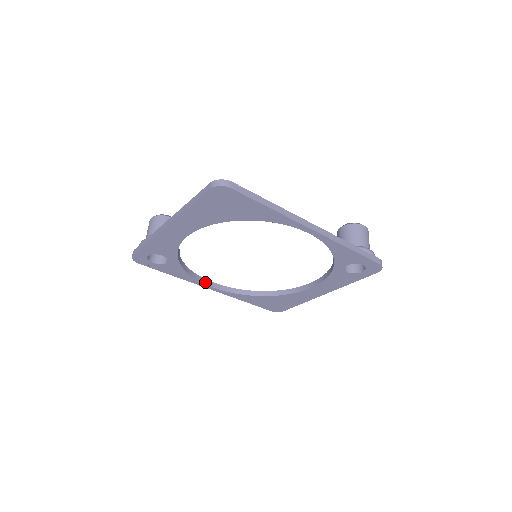
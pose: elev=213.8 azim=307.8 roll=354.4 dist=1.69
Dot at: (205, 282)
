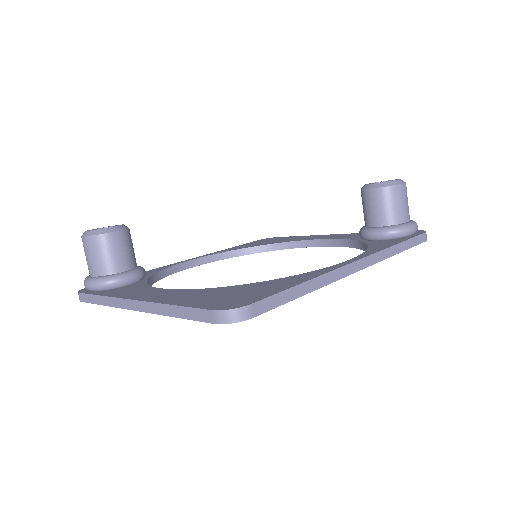
Dot at: (182, 267)
